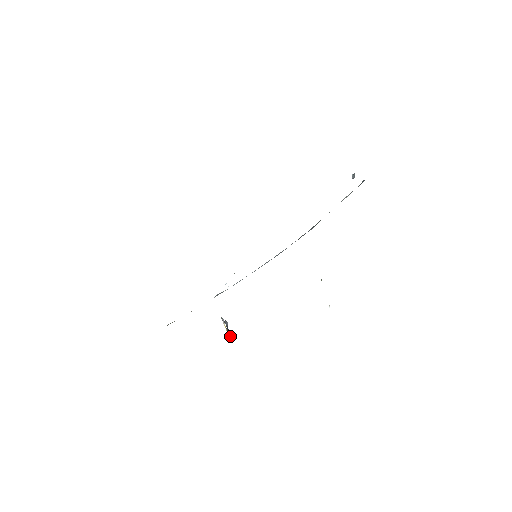
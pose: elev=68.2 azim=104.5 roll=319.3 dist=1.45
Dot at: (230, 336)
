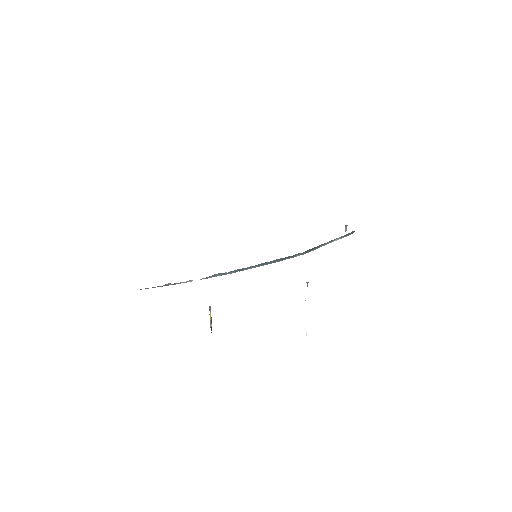
Dot at: (211, 328)
